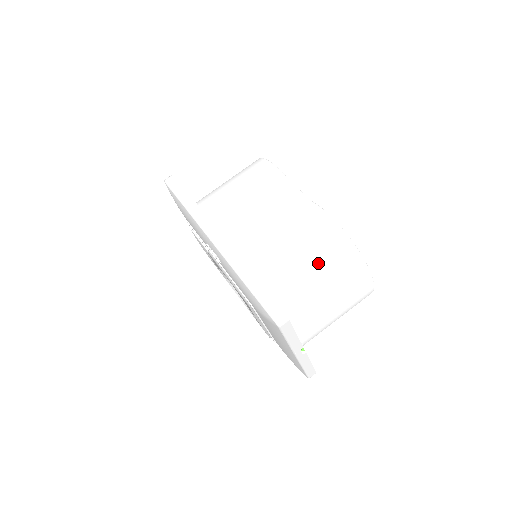
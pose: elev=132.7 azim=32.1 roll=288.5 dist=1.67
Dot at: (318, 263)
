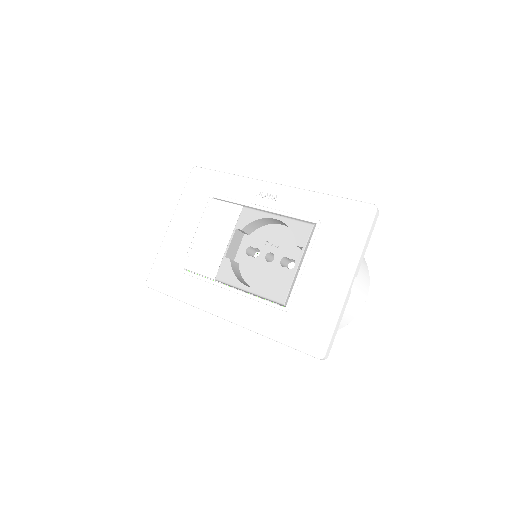
Dot at: occluded
